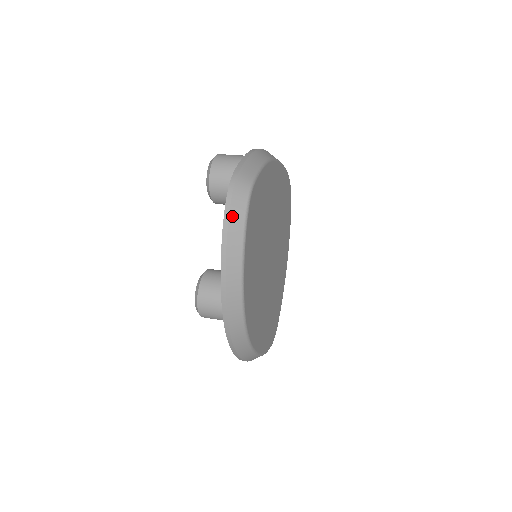
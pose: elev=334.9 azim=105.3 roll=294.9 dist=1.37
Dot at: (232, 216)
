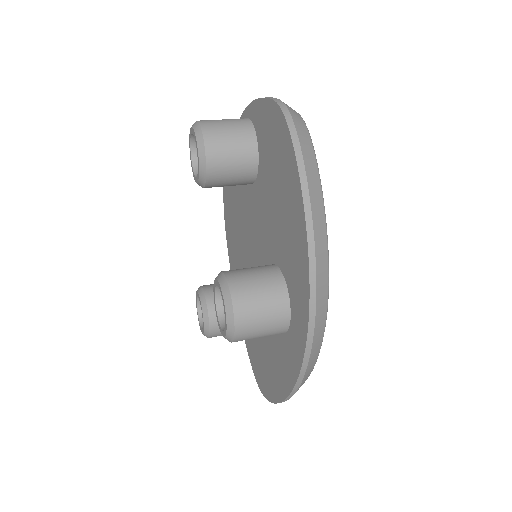
Dot at: (302, 143)
